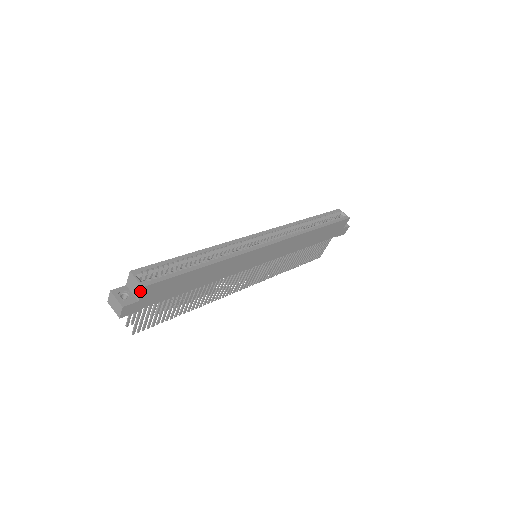
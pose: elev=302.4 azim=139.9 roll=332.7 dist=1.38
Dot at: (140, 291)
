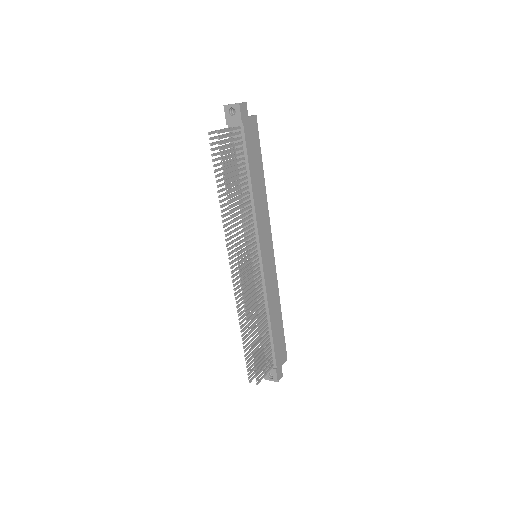
Dot at: (252, 115)
